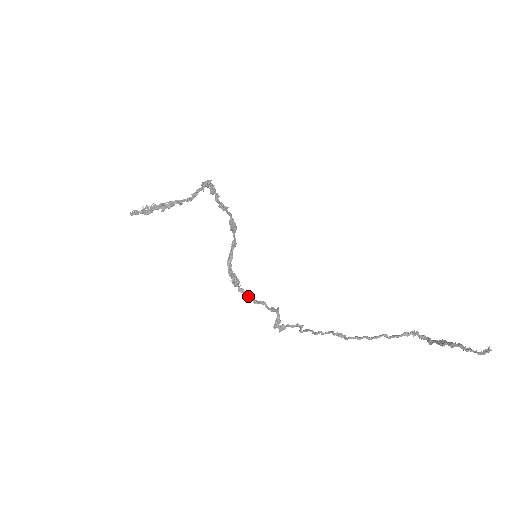
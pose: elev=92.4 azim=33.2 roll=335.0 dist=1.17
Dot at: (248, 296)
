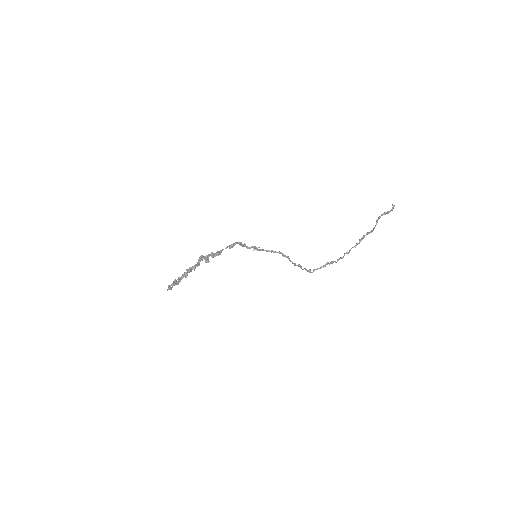
Dot at: (268, 251)
